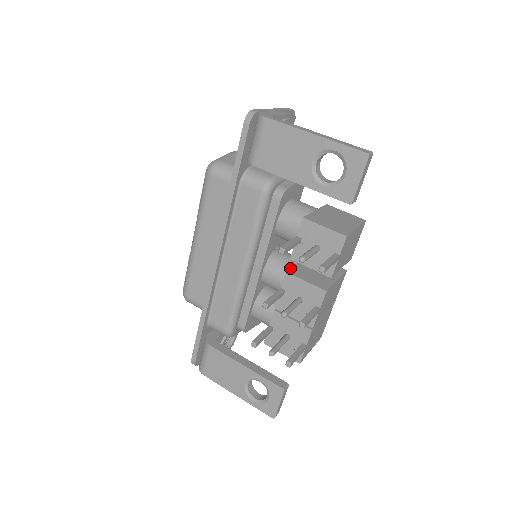
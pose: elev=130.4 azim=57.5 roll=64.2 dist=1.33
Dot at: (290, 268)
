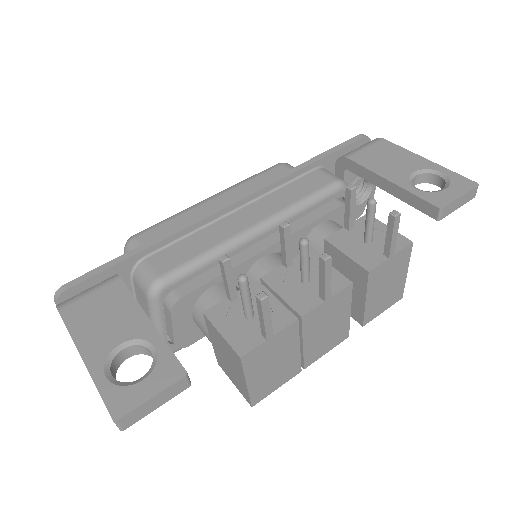
Dot at: occluded
